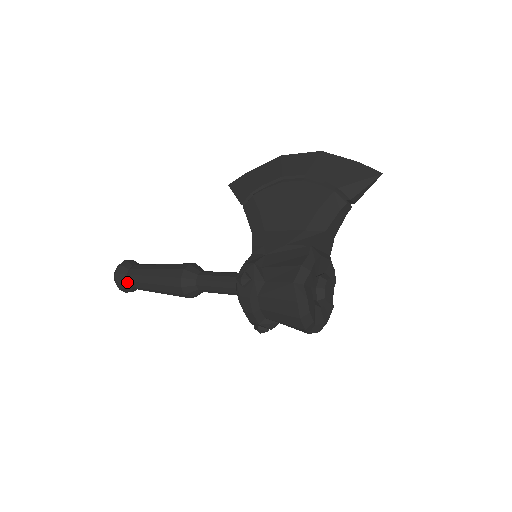
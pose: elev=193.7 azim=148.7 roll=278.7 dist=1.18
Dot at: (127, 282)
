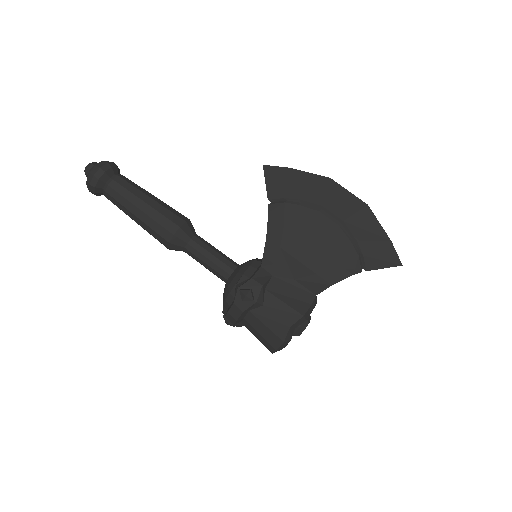
Dot at: (102, 190)
